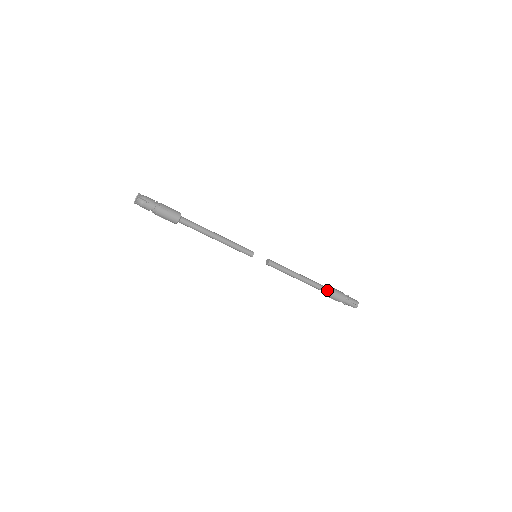
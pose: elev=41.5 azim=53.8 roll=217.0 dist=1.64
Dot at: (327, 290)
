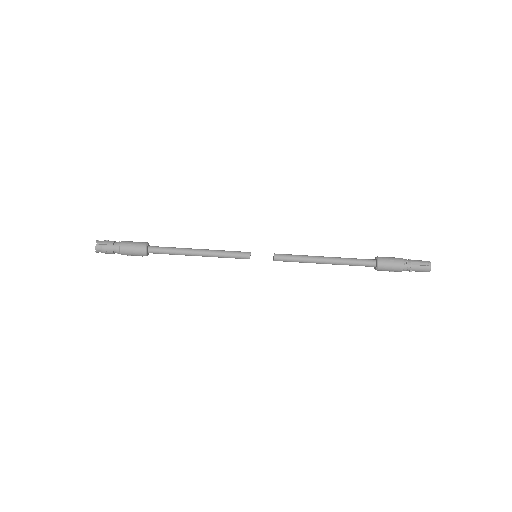
Dot at: (373, 262)
